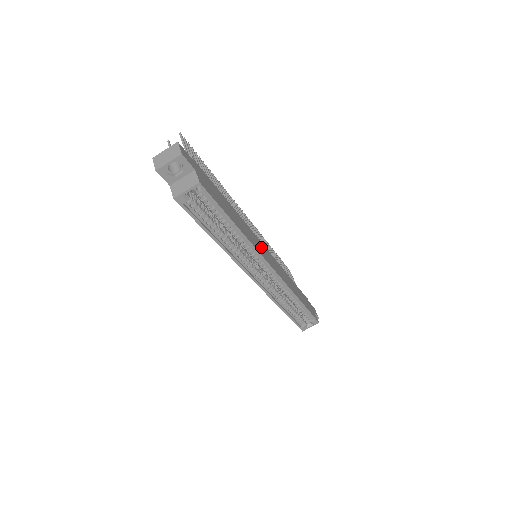
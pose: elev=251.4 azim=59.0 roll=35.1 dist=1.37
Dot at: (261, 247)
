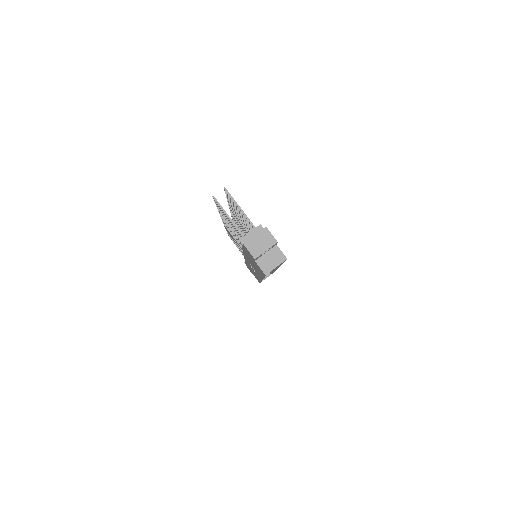
Dot at: occluded
